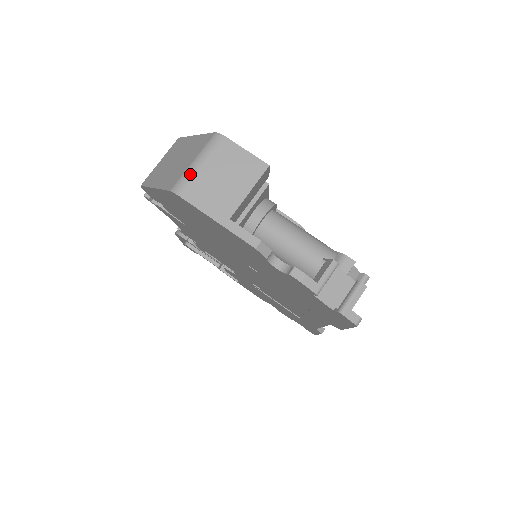
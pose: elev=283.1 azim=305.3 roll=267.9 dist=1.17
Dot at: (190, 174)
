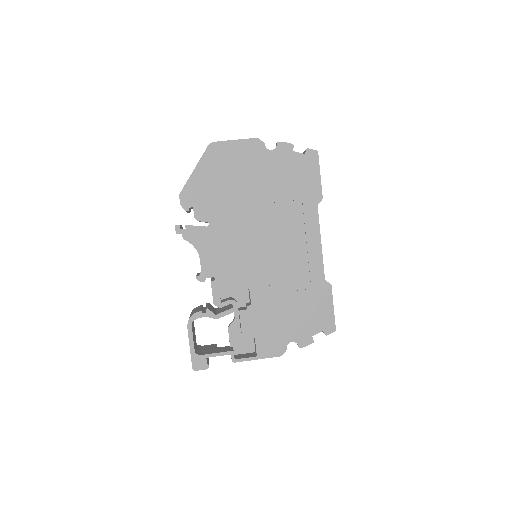
Dot at: occluded
